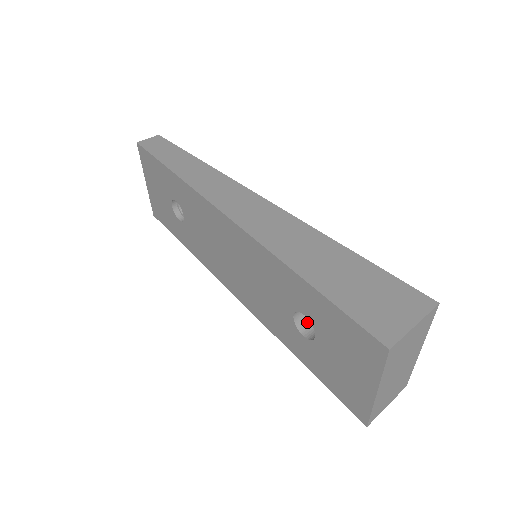
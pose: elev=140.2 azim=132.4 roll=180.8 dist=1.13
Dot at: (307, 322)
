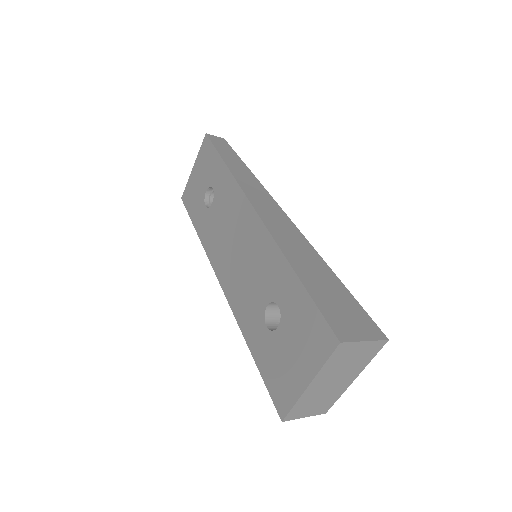
Dot at: (274, 319)
